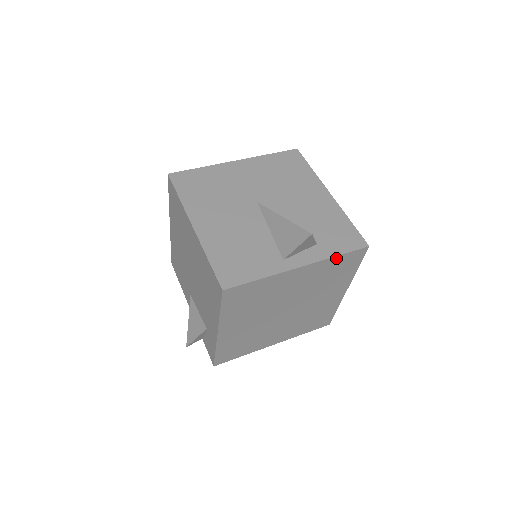
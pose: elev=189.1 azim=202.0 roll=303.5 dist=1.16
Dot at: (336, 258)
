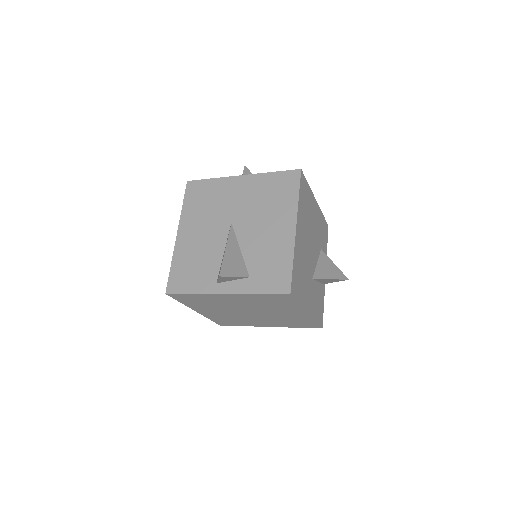
Dot at: (259, 294)
